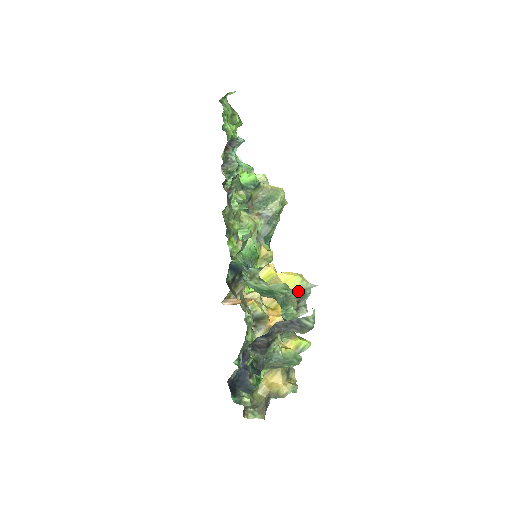
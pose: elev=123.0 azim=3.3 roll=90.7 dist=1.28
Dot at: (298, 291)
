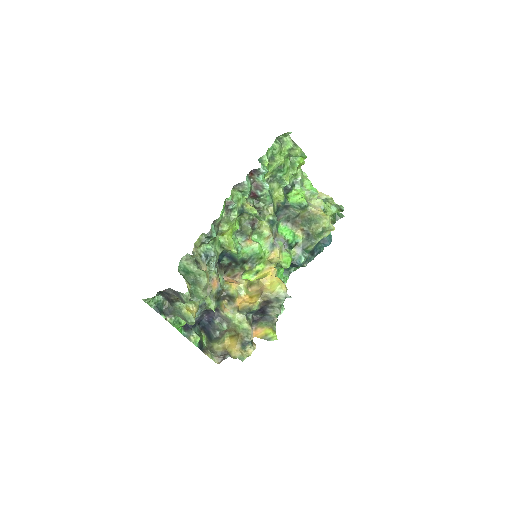
Dot at: (272, 294)
